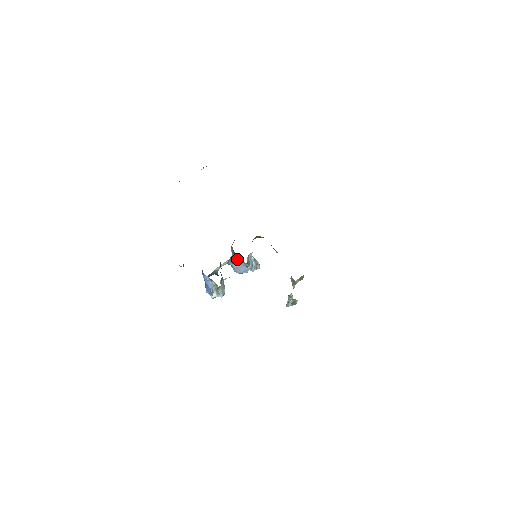
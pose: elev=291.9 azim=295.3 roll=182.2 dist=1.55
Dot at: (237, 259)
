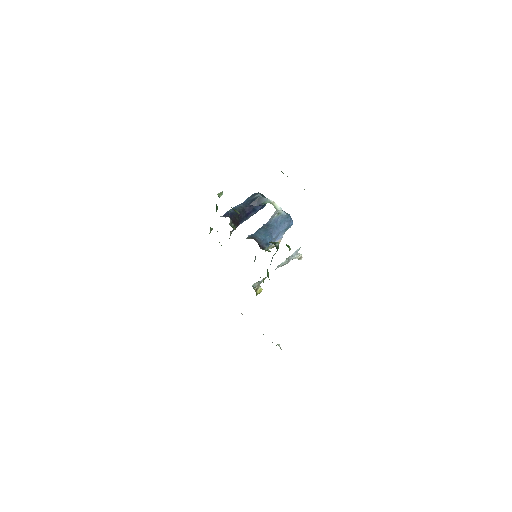
Dot at: occluded
